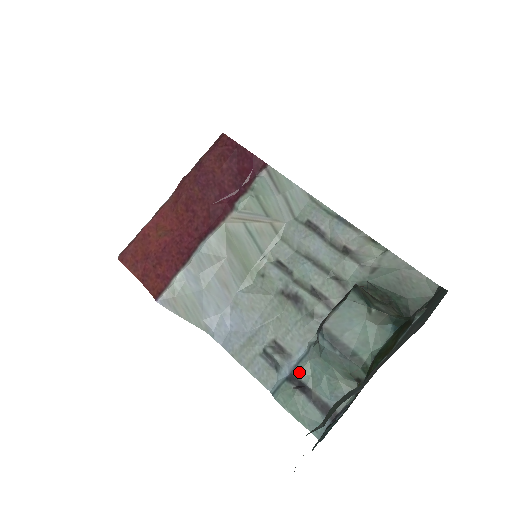
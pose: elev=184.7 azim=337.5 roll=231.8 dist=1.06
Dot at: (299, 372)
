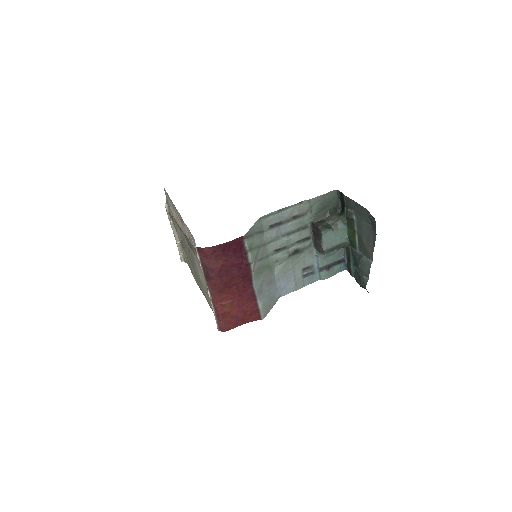
Dot at: (322, 265)
